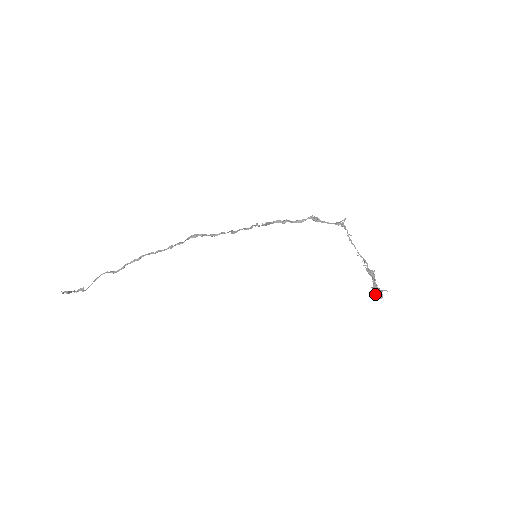
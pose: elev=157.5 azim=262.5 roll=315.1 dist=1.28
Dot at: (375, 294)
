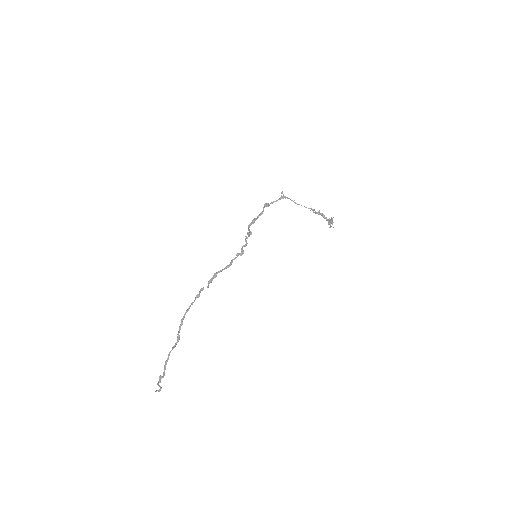
Dot at: (329, 223)
